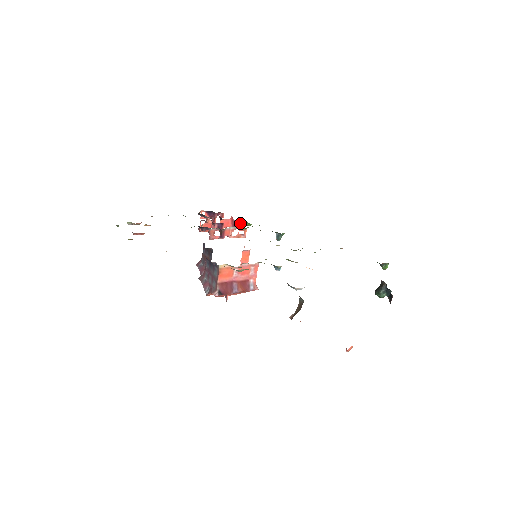
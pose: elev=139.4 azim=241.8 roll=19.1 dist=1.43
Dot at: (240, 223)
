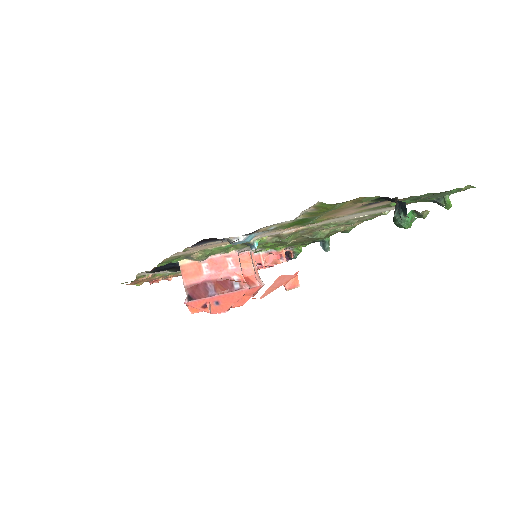
Dot at: (288, 253)
